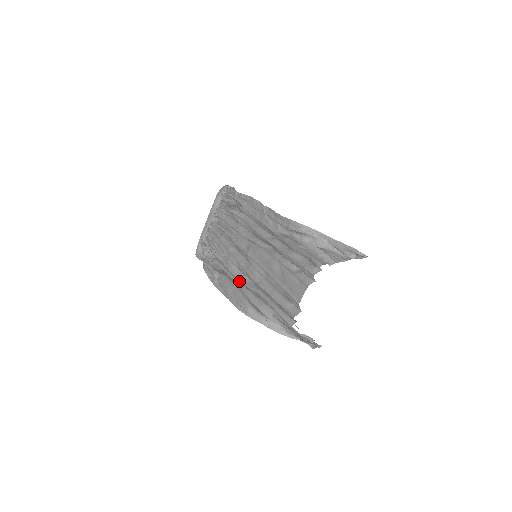
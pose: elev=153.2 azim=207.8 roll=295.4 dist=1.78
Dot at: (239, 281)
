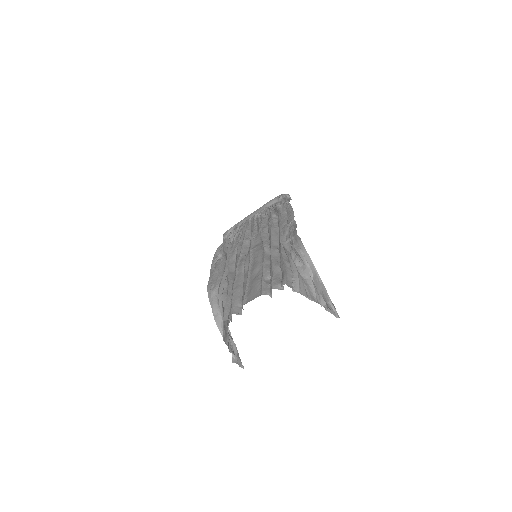
Dot at: occluded
